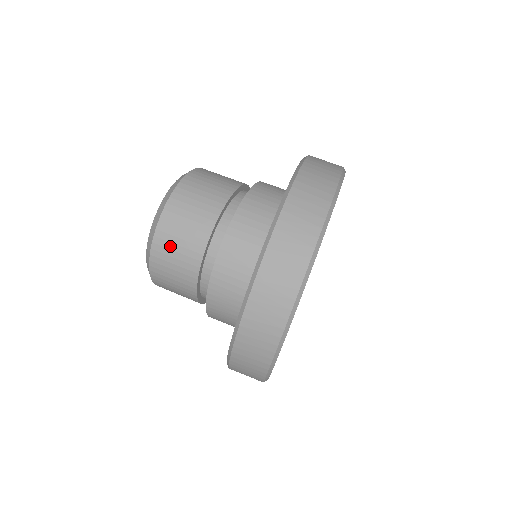
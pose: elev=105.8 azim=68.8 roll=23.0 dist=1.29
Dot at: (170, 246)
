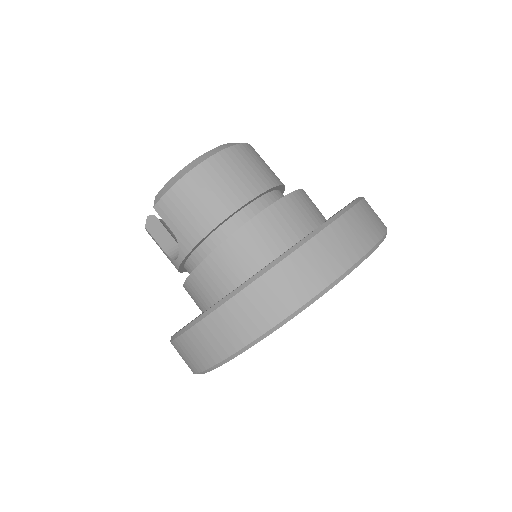
Dot at: (228, 170)
